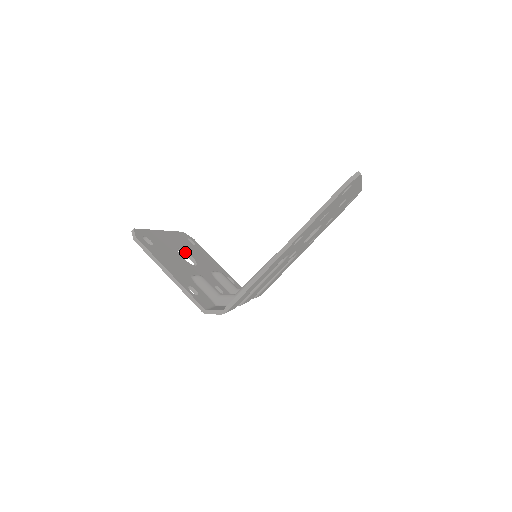
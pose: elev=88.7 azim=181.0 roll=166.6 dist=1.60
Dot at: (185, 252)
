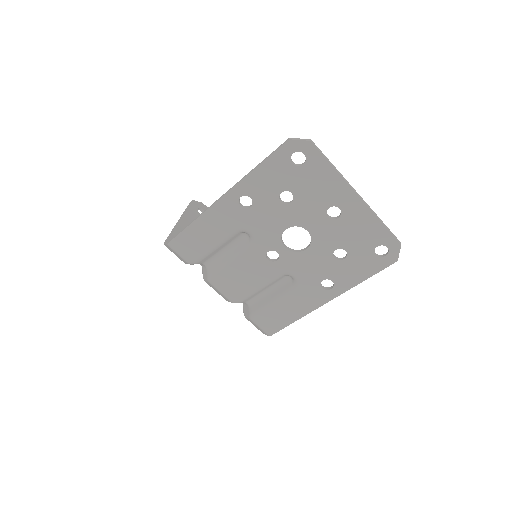
Dot at: occluded
